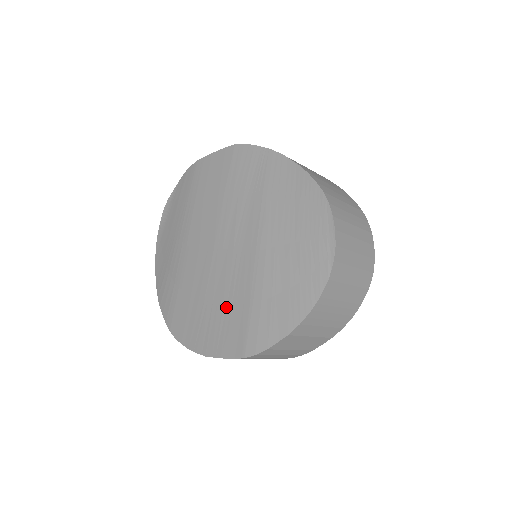
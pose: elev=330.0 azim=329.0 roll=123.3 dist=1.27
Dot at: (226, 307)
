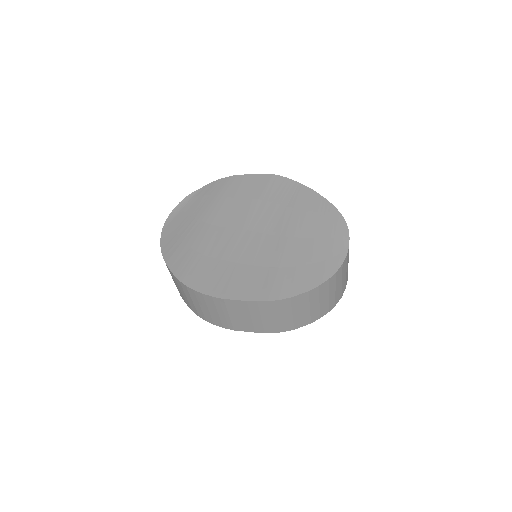
Dot at: (251, 267)
